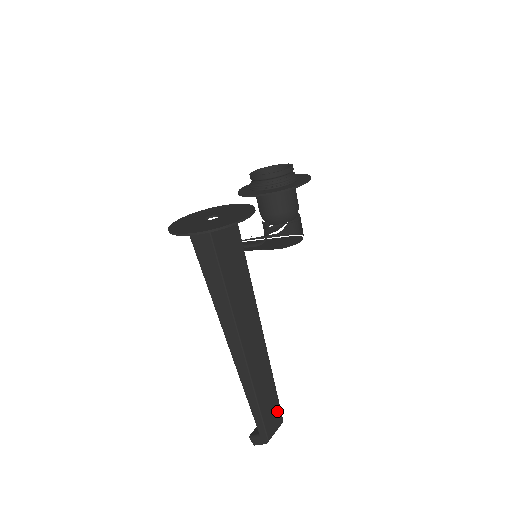
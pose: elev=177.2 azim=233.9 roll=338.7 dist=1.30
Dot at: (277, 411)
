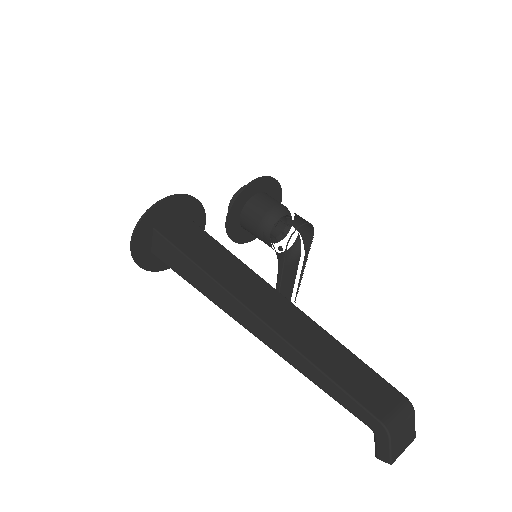
Dot at: (380, 385)
